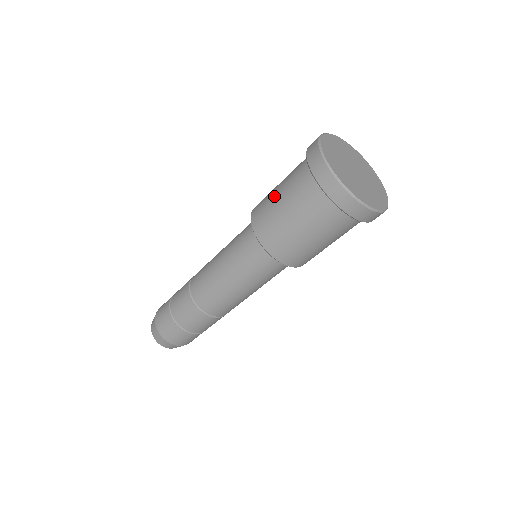
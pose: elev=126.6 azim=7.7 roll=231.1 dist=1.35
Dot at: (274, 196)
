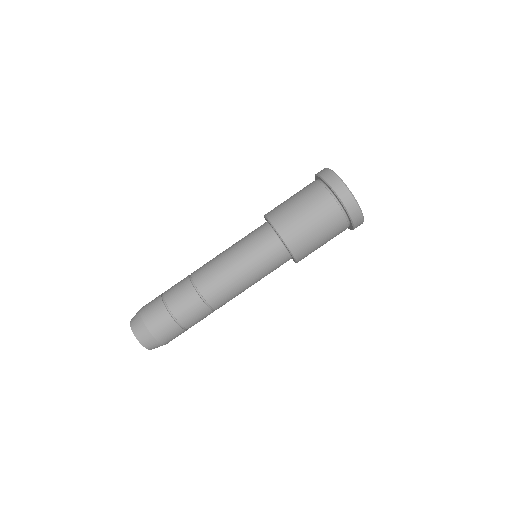
Dot at: (290, 202)
